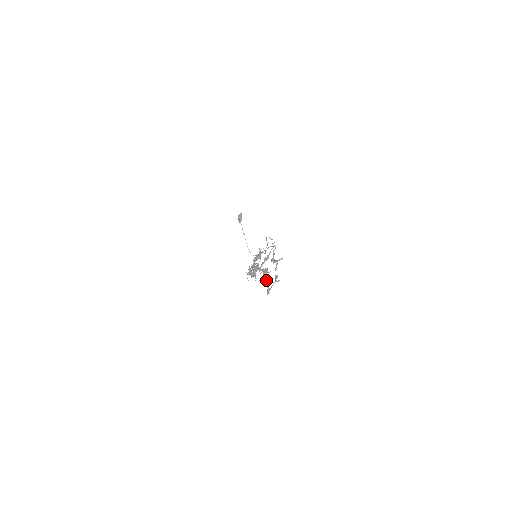
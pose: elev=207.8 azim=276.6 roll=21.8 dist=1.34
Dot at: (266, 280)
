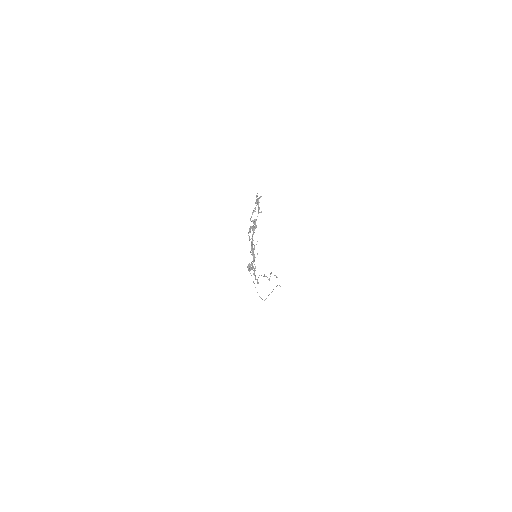
Dot at: (254, 222)
